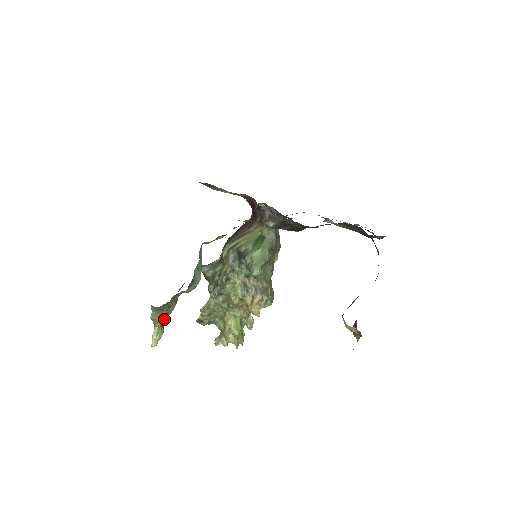
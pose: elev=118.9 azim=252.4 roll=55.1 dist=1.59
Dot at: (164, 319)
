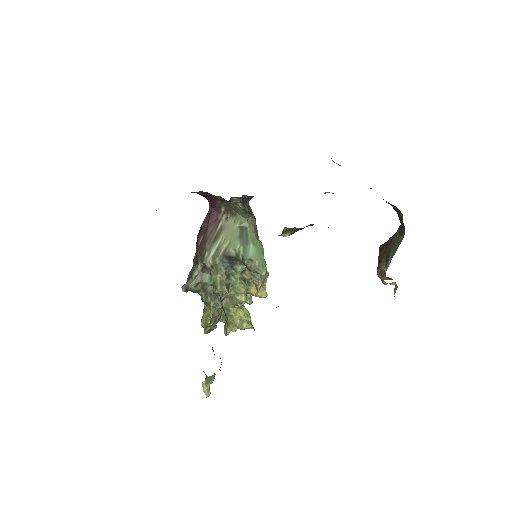
Dot at: (214, 374)
